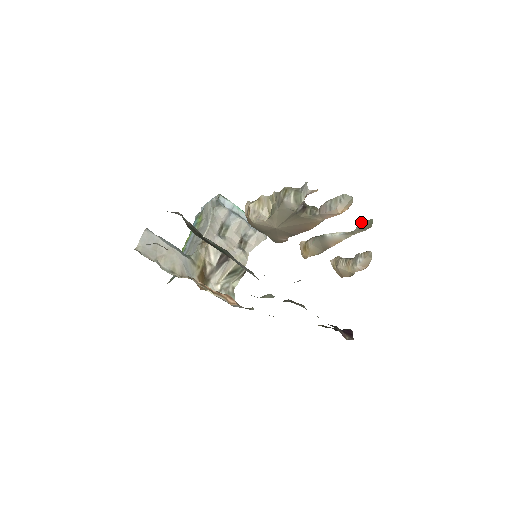
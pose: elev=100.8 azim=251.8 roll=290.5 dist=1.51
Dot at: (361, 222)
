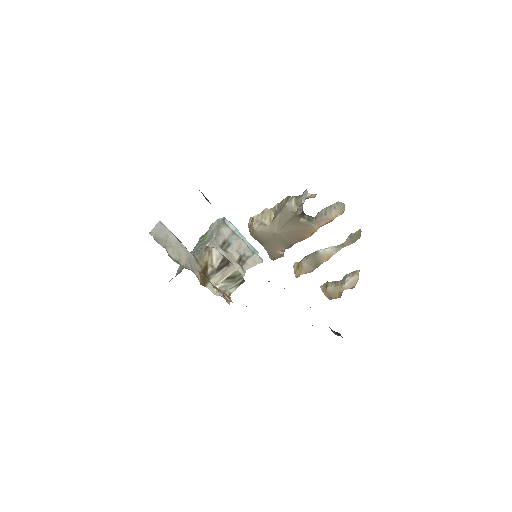
Dot at: (351, 233)
